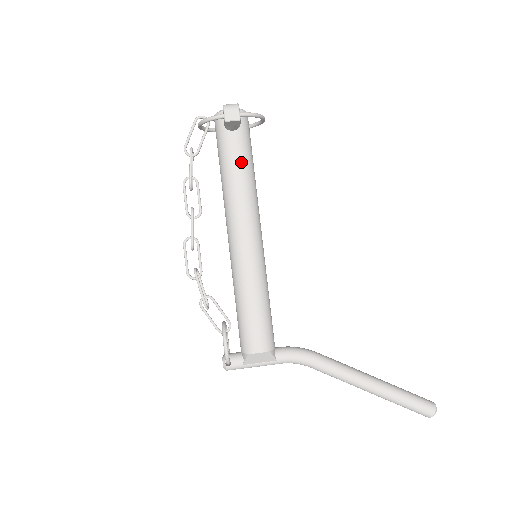
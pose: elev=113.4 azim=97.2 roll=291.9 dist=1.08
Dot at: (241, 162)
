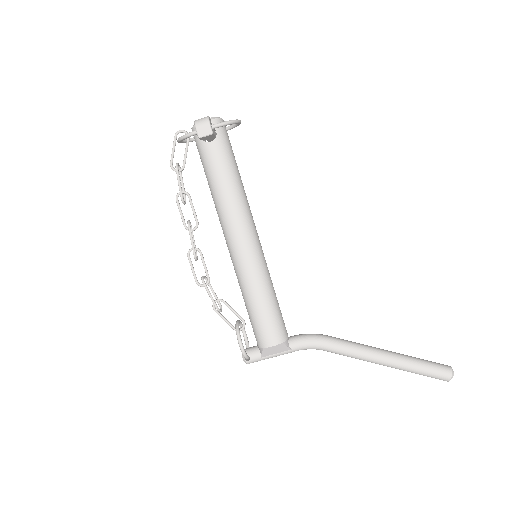
Dot at: (224, 171)
